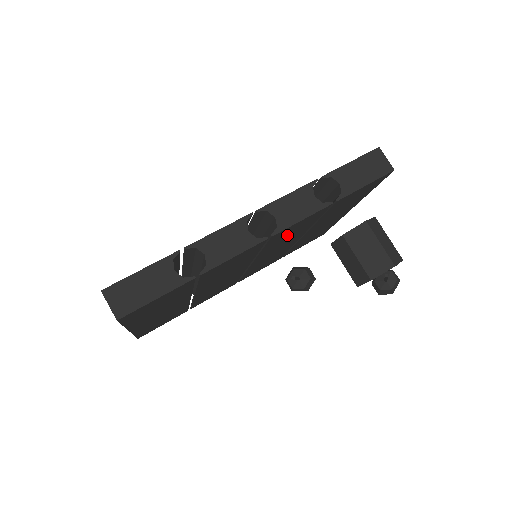
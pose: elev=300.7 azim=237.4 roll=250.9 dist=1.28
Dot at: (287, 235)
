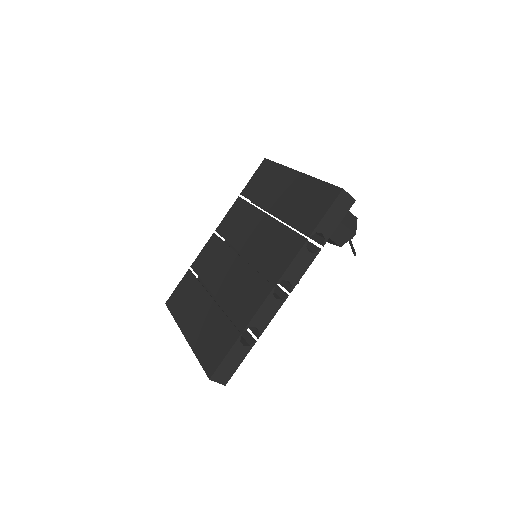
Dot at: occluded
